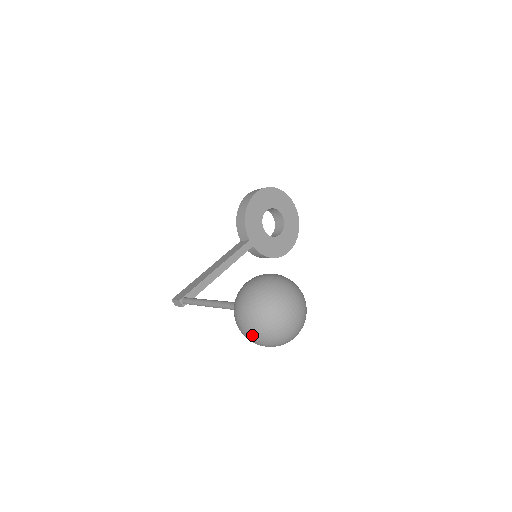
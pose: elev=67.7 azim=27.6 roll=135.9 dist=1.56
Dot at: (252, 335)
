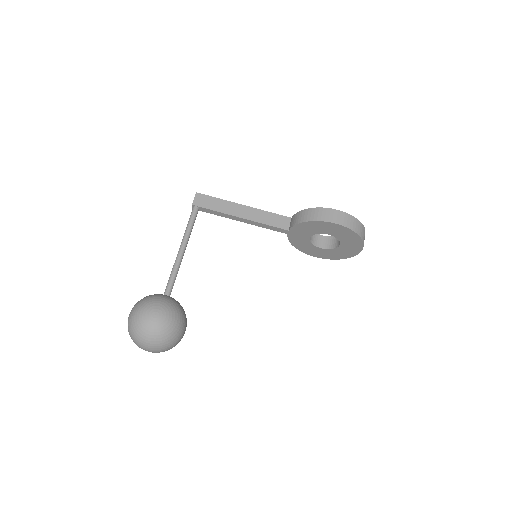
Dot at: occluded
